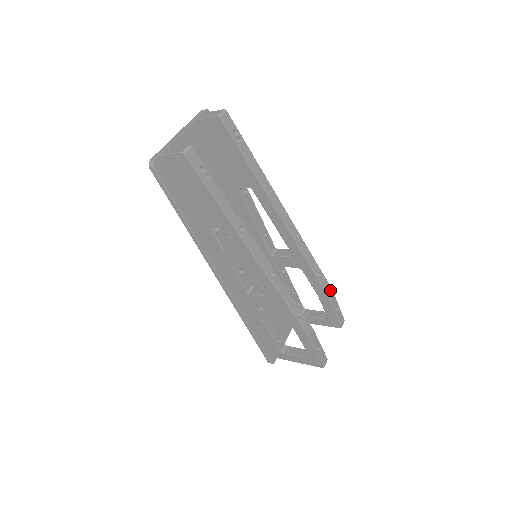
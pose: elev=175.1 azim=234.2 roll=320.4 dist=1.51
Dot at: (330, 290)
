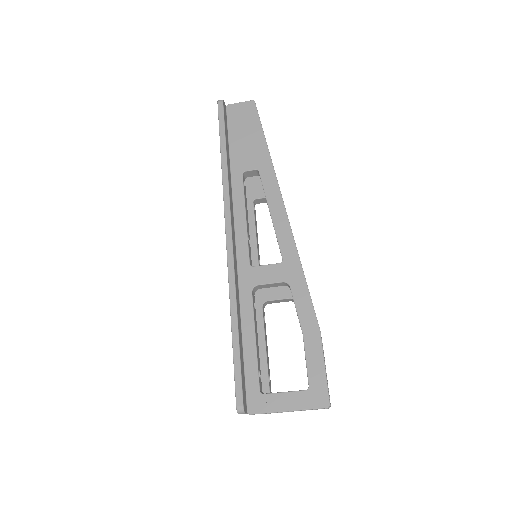
Dot at: occluded
